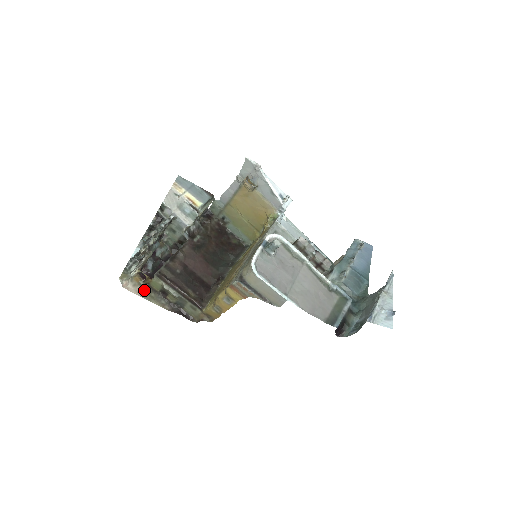
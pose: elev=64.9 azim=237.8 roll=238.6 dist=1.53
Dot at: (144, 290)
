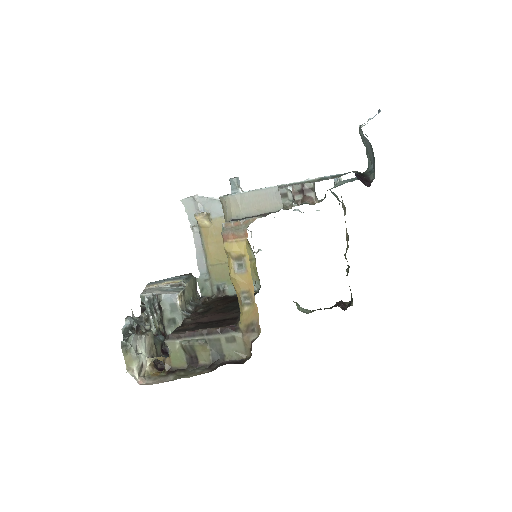
Dot at: (169, 376)
